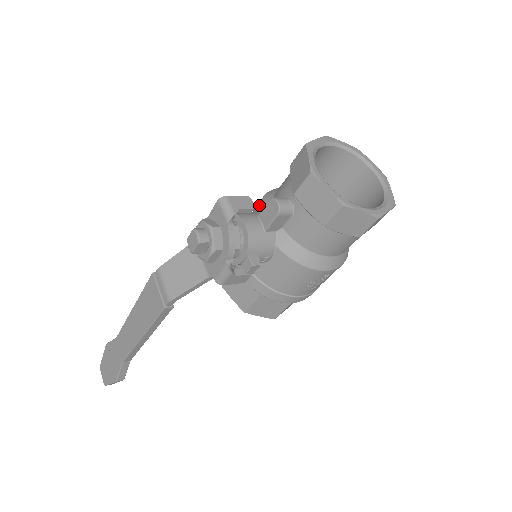
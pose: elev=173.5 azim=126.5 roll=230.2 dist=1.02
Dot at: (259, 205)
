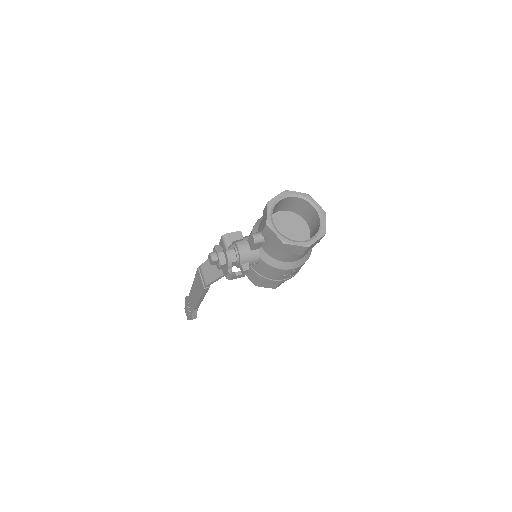
Dot at: (252, 230)
